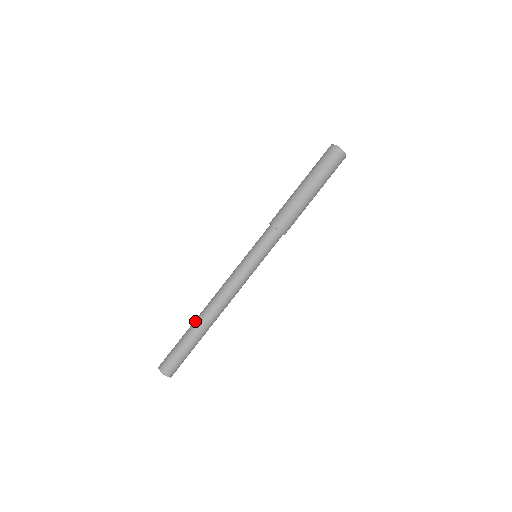
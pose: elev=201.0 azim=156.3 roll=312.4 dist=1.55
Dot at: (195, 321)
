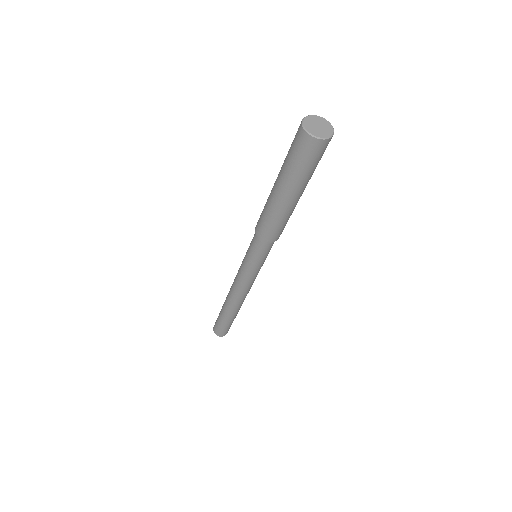
Dot at: occluded
